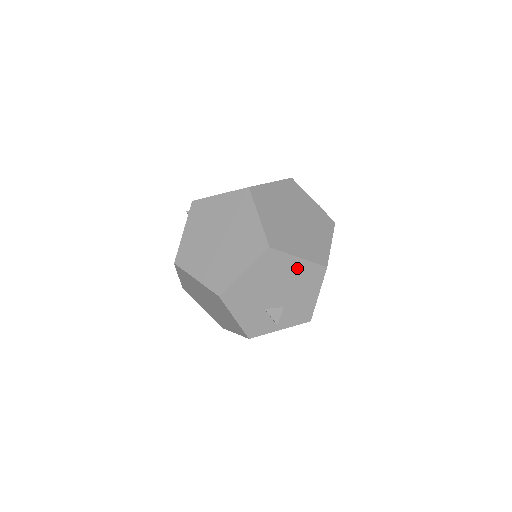
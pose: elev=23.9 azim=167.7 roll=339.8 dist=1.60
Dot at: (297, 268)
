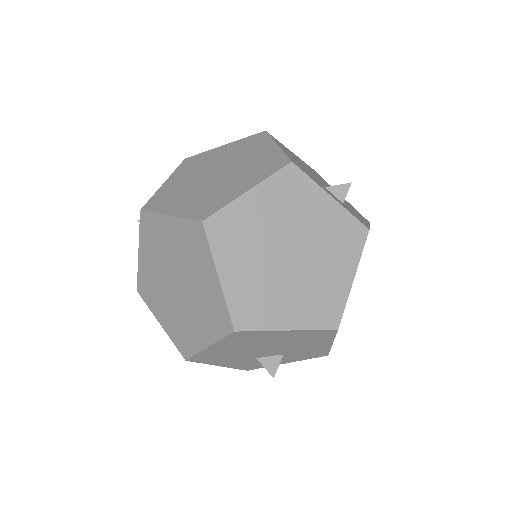
Dot at: (289, 335)
